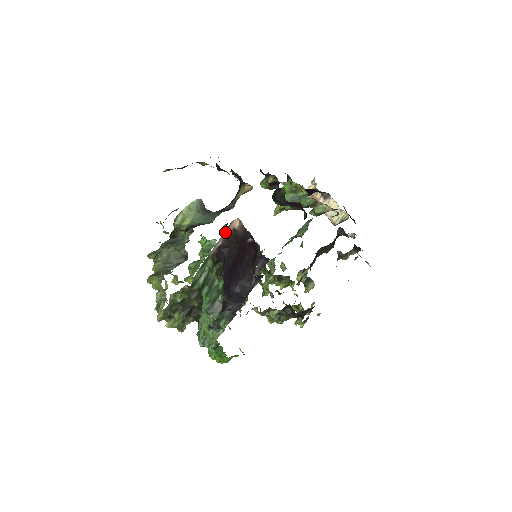
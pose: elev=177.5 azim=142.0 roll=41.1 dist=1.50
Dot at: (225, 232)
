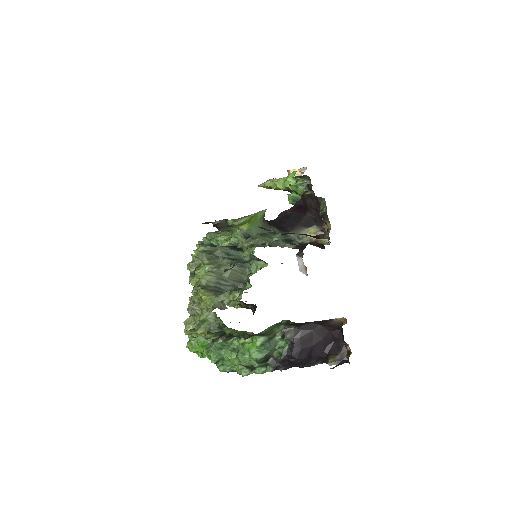
Dot at: occluded
